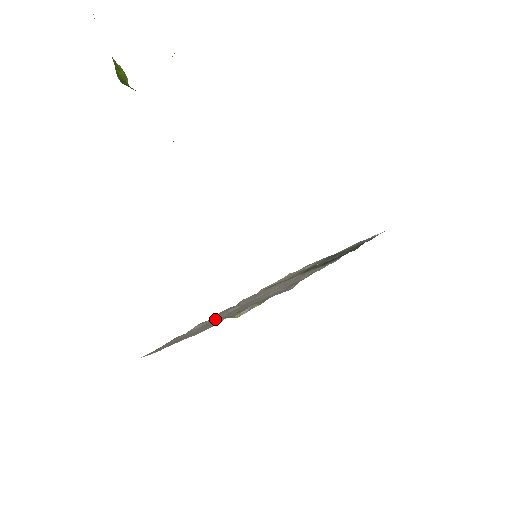
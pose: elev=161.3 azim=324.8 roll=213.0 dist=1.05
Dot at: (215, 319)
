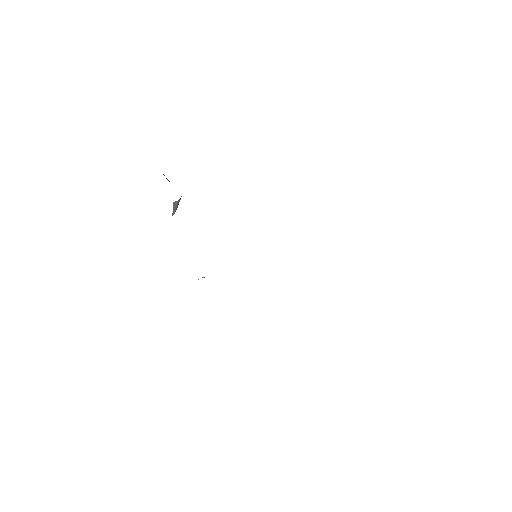
Dot at: (198, 279)
